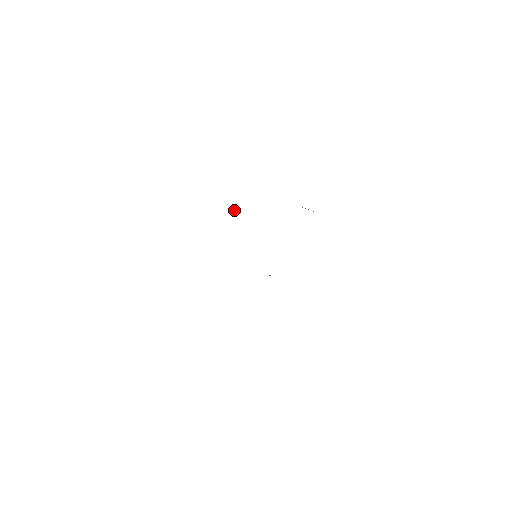
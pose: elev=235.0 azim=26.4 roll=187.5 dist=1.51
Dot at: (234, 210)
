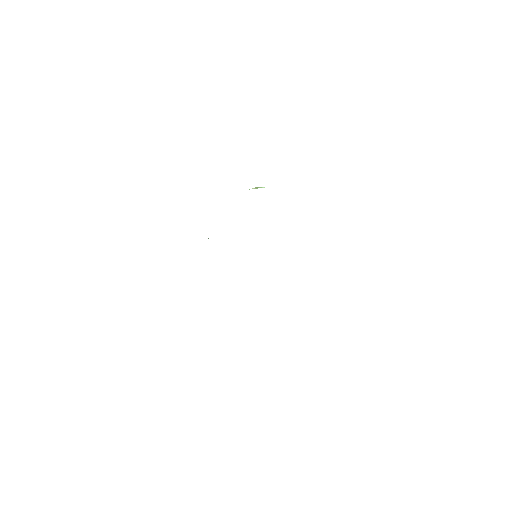
Dot at: (208, 238)
